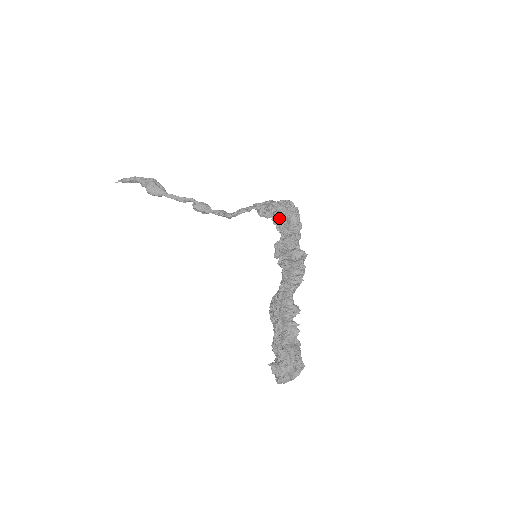
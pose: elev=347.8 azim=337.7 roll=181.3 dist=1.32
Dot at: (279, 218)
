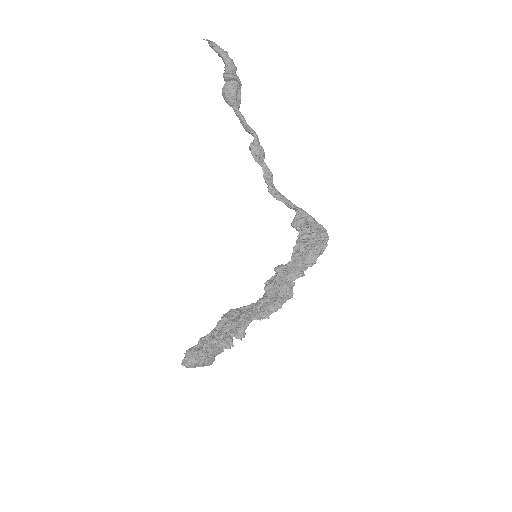
Dot at: (304, 244)
